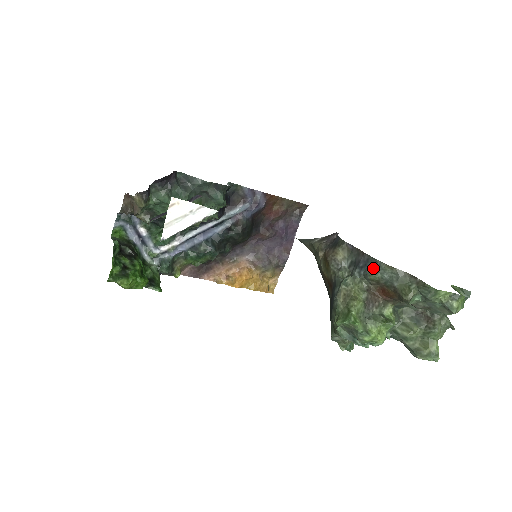
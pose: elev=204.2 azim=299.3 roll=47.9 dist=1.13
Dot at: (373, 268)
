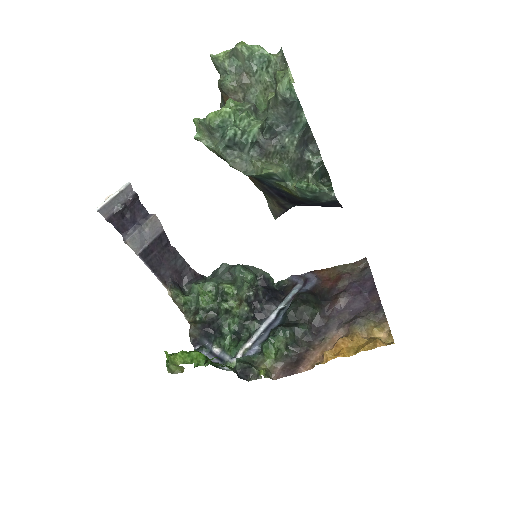
Dot at: occluded
